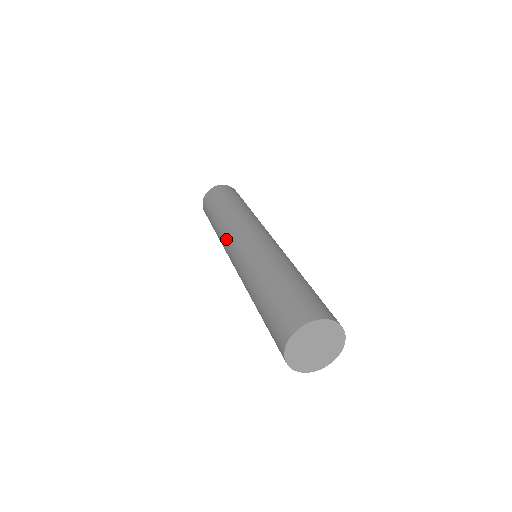
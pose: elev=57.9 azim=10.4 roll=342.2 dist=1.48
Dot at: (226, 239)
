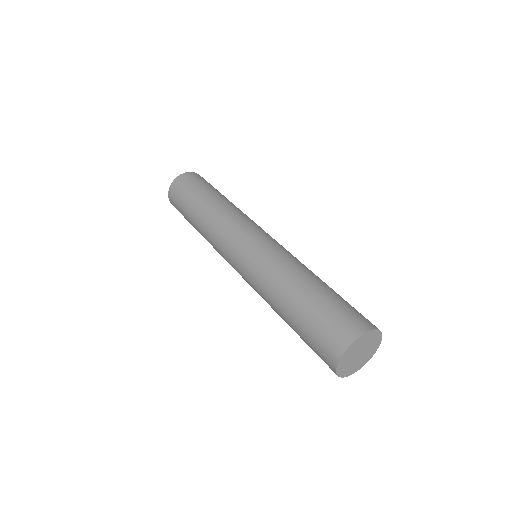
Dot at: (224, 235)
